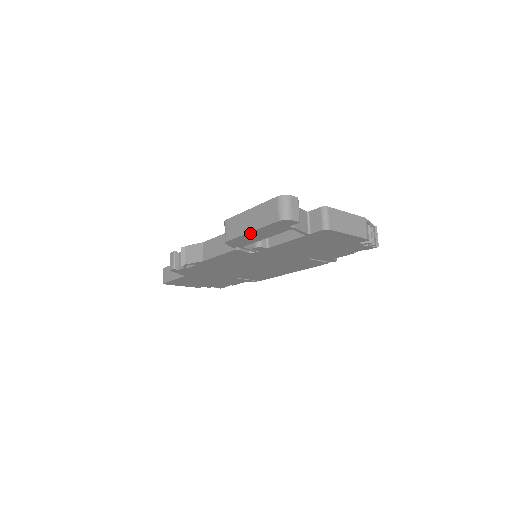
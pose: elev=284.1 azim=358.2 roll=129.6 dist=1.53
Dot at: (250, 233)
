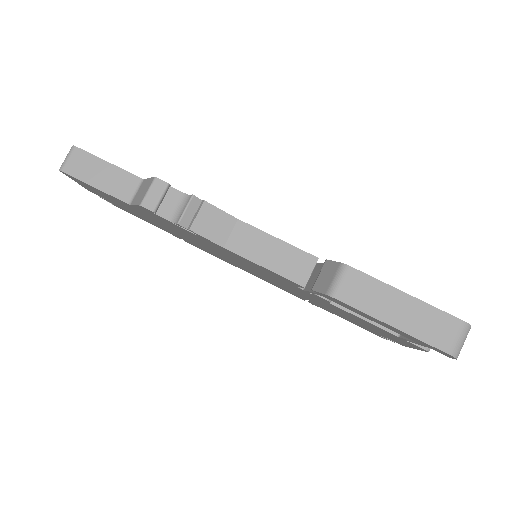
Dot at: (385, 323)
